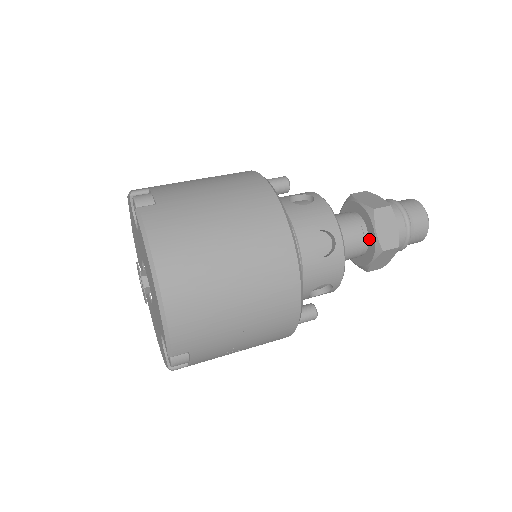
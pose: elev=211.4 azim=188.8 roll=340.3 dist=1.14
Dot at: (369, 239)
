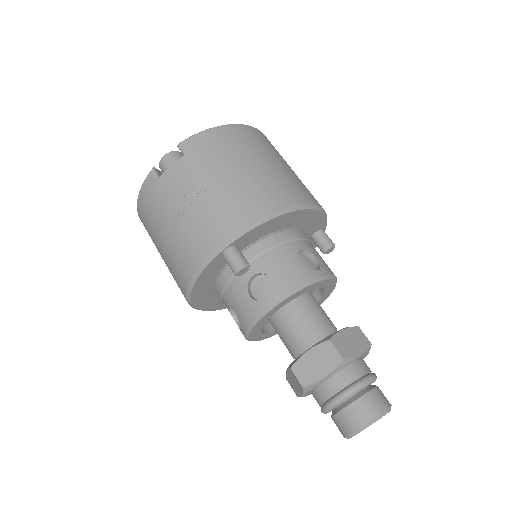
Dot at: occluded
